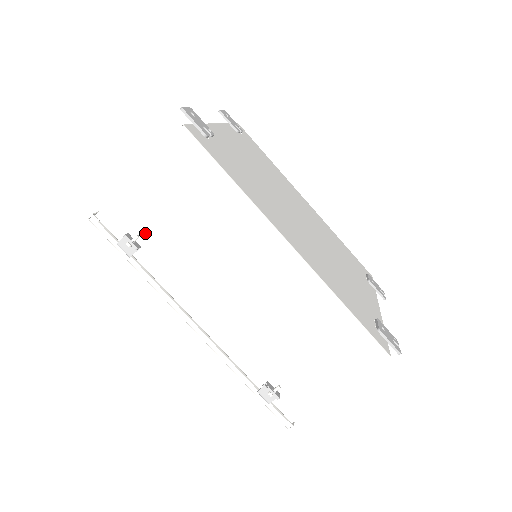
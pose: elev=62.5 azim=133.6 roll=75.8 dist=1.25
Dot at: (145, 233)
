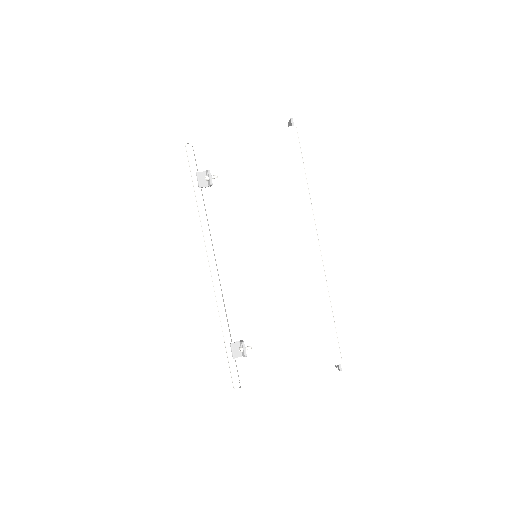
Dot at: (221, 178)
